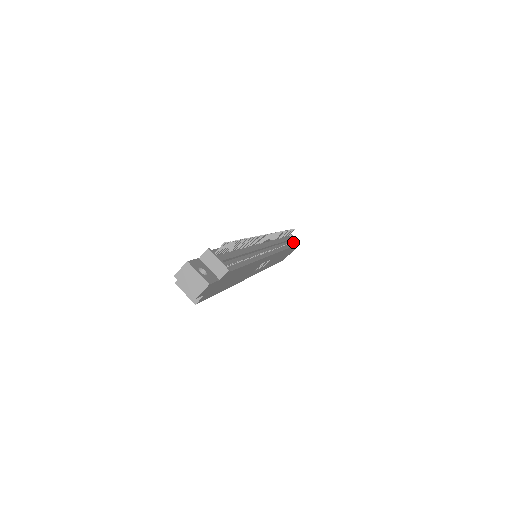
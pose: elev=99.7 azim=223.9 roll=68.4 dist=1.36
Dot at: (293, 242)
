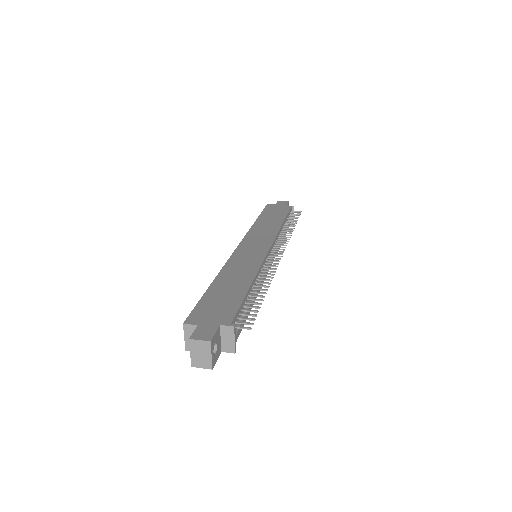
Dot at: occluded
